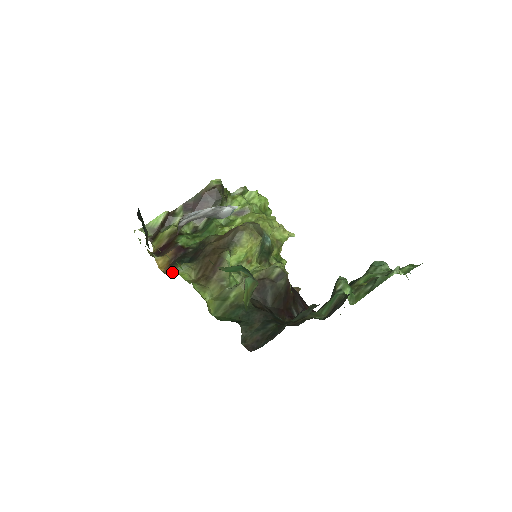
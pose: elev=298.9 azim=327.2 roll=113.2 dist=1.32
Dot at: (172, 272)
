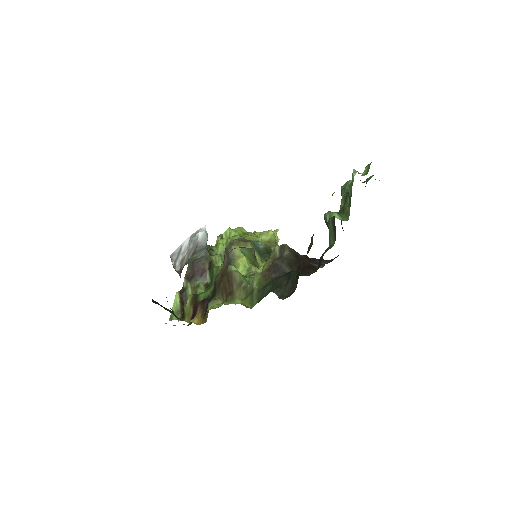
Dot at: occluded
